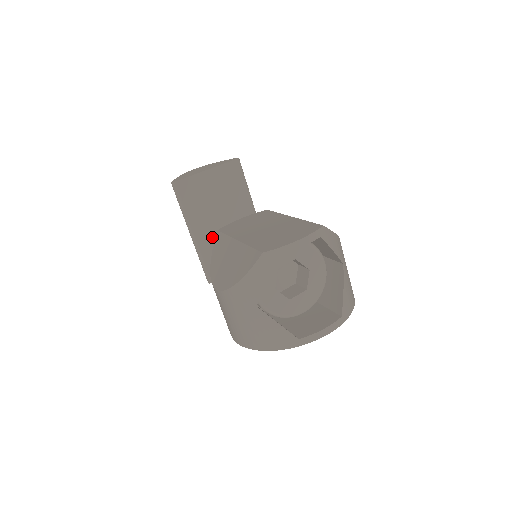
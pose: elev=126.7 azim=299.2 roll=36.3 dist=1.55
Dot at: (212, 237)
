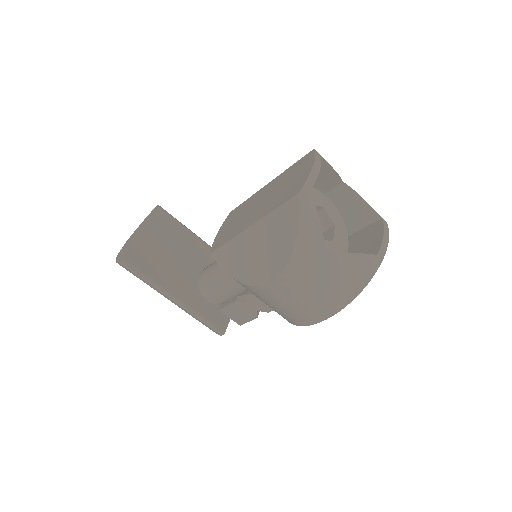
Dot at: (192, 289)
